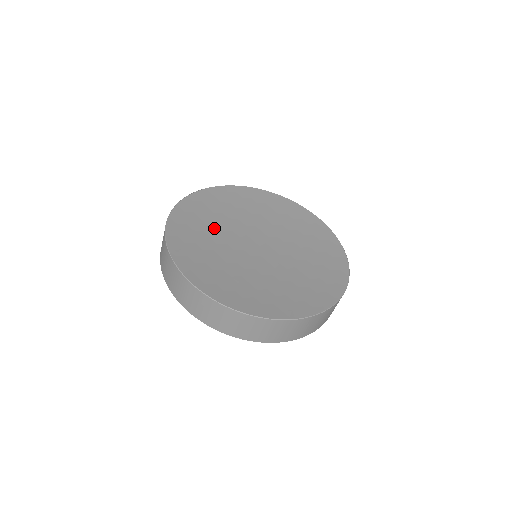
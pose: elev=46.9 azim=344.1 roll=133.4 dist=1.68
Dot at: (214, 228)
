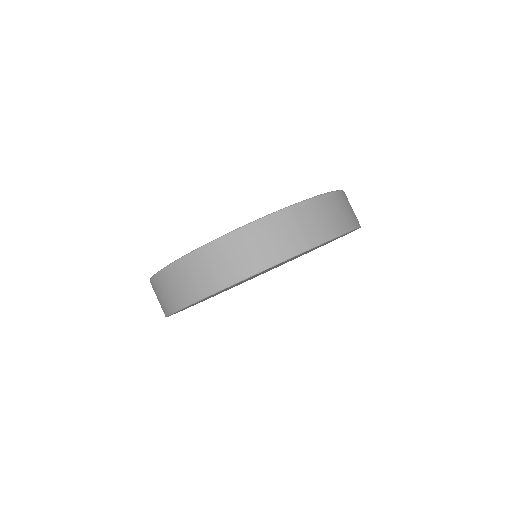
Dot at: occluded
